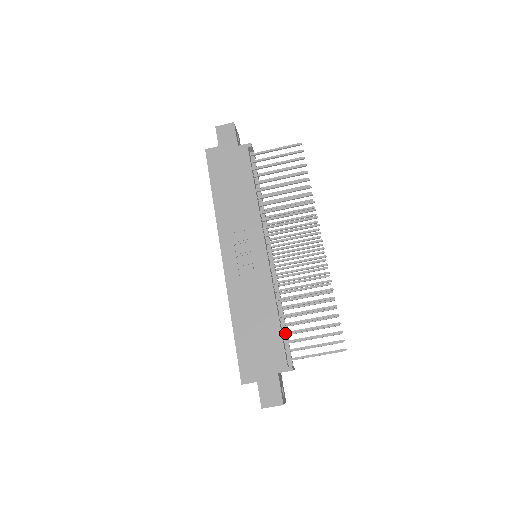
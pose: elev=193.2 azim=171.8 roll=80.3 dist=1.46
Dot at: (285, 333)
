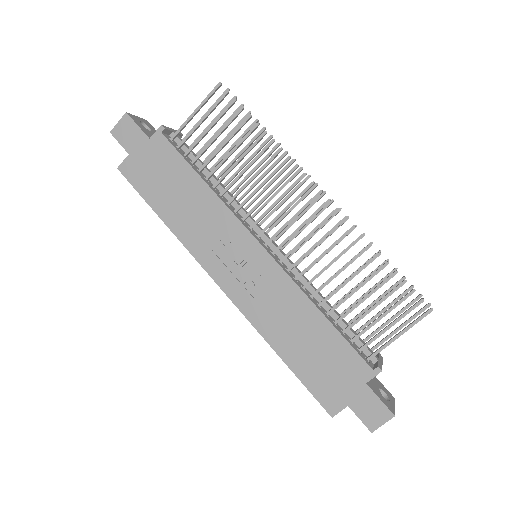
Dot at: (346, 330)
